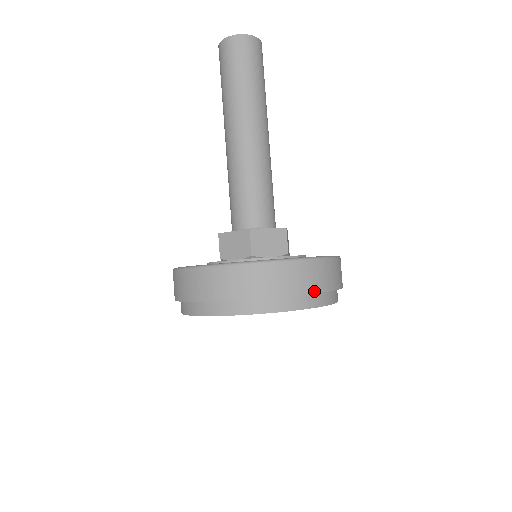
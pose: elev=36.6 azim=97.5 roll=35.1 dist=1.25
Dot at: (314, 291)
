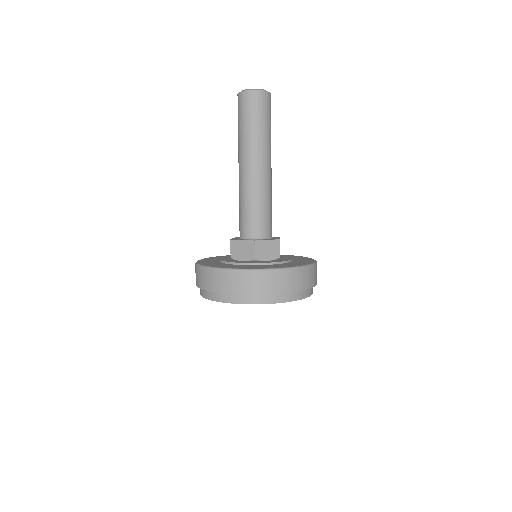
Dot at: (298, 290)
